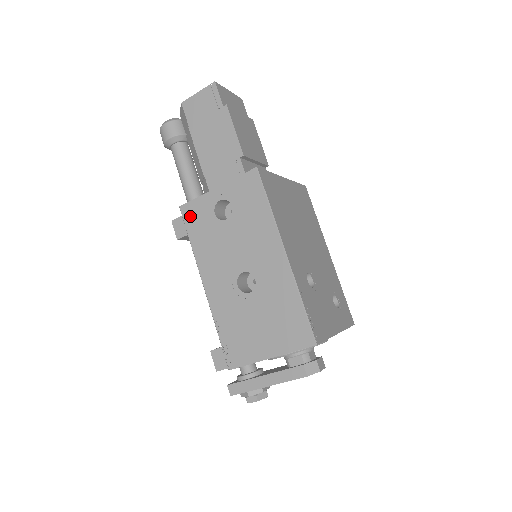
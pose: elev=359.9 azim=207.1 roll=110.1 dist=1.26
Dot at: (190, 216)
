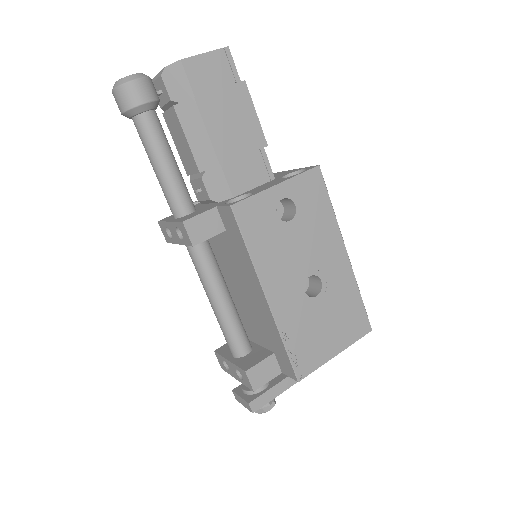
Dot at: (247, 217)
